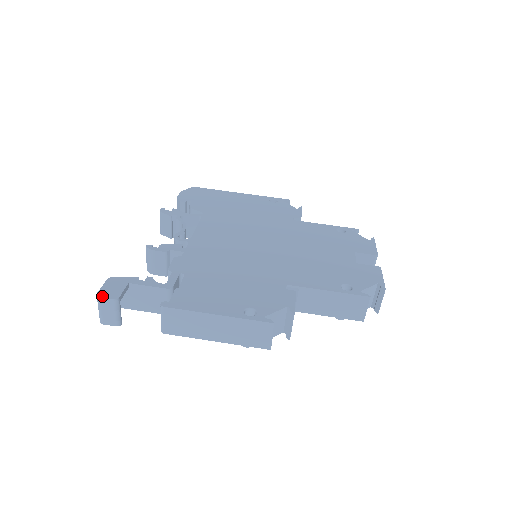
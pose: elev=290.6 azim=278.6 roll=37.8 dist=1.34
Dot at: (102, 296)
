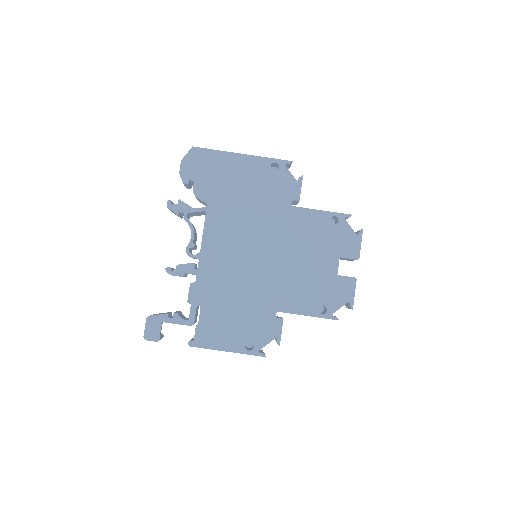
Dot at: (148, 339)
